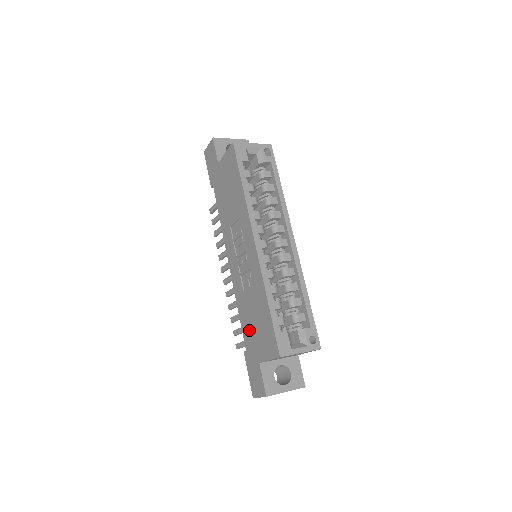
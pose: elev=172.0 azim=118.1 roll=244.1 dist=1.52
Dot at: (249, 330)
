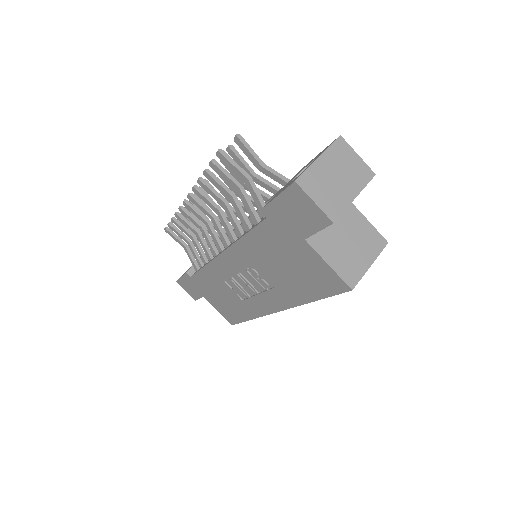
Dot at: (208, 286)
